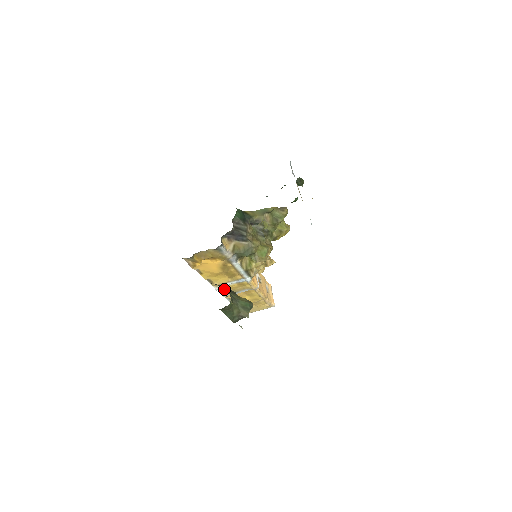
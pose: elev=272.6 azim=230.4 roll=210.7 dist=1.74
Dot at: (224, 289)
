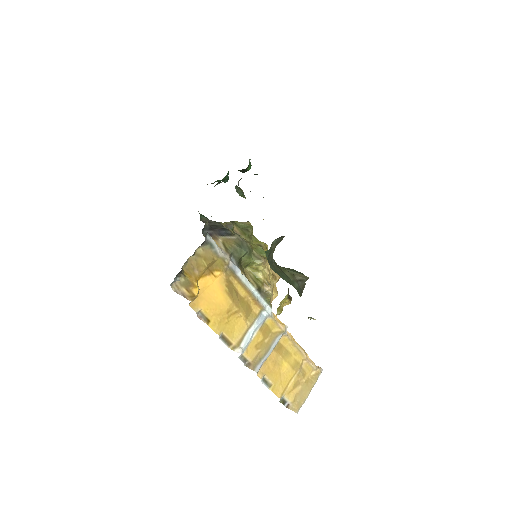
Dot at: (250, 354)
